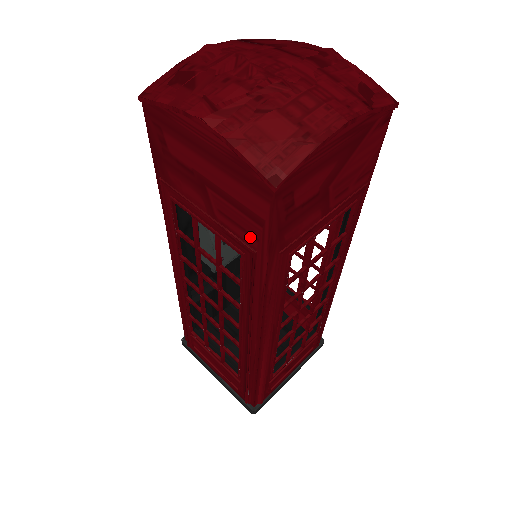
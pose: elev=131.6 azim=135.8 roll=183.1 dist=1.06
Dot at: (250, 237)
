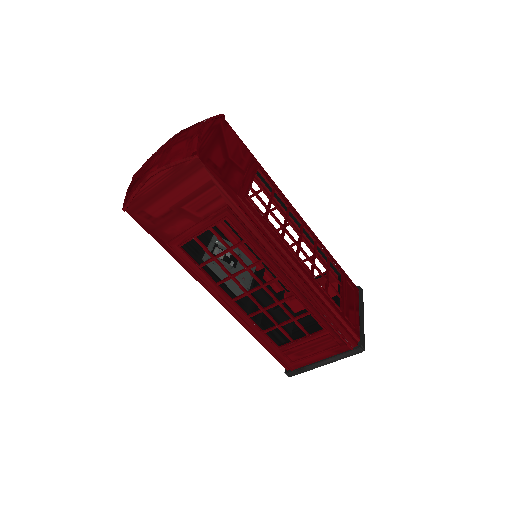
Dot at: (218, 201)
